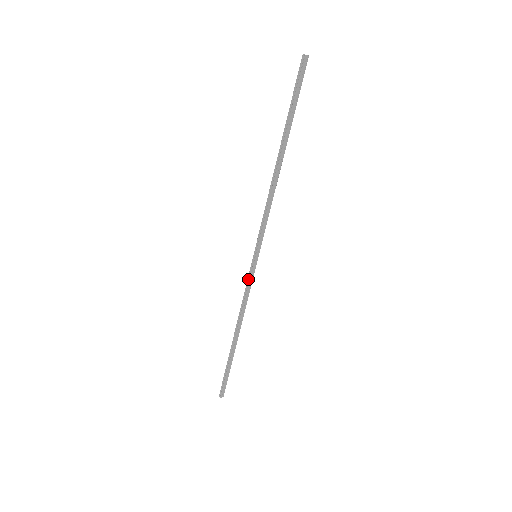
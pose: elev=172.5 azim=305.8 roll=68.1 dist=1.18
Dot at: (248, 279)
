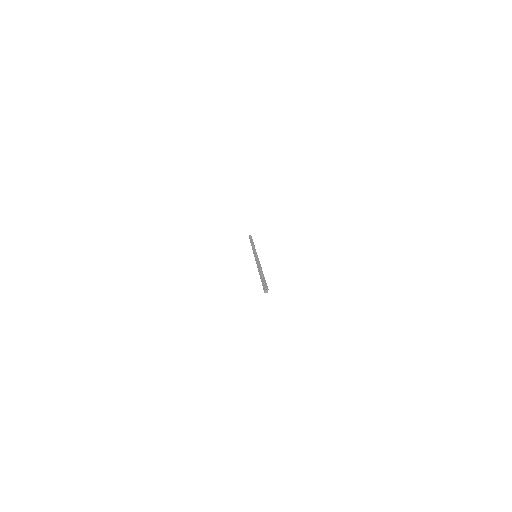
Dot at: occluded
